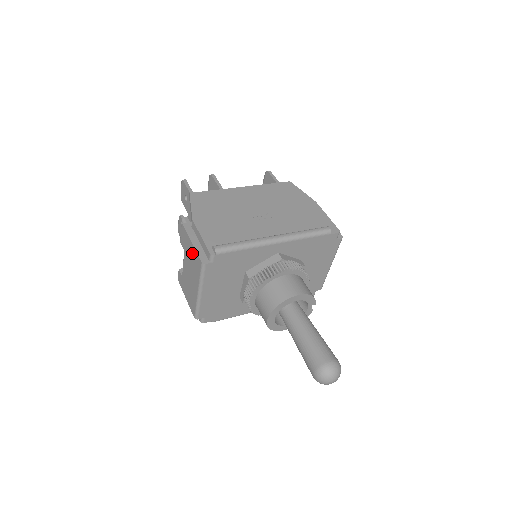
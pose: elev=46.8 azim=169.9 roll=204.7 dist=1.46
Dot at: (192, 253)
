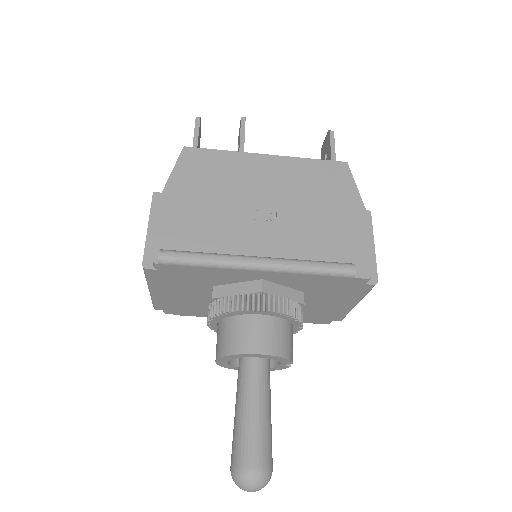
Dot at: occluded
